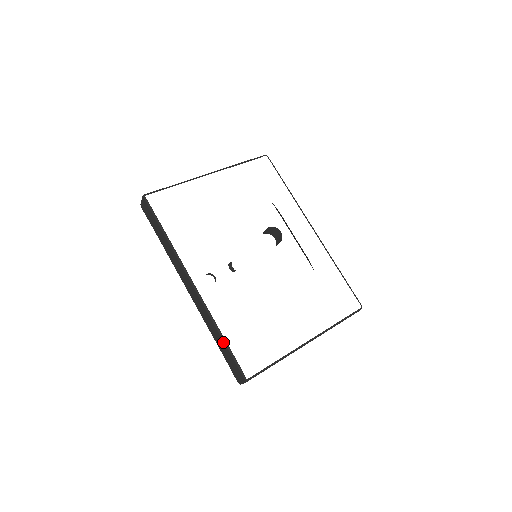
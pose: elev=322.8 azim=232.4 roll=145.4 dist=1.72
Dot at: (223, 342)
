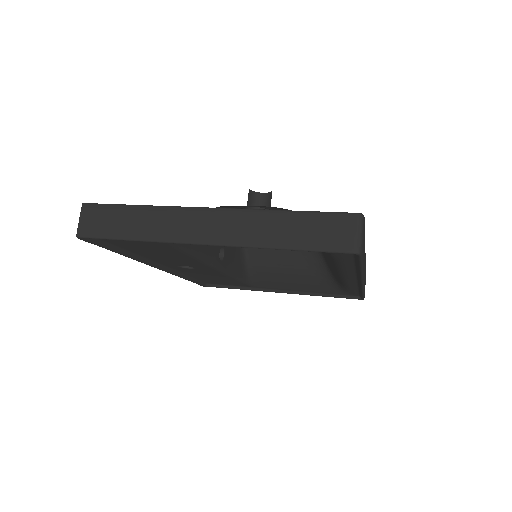
Dot at: occluded
